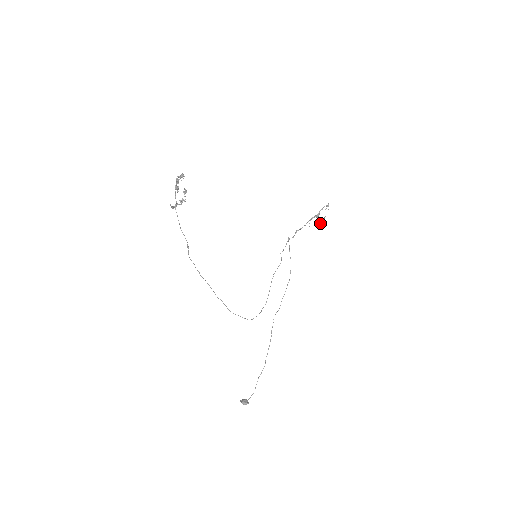
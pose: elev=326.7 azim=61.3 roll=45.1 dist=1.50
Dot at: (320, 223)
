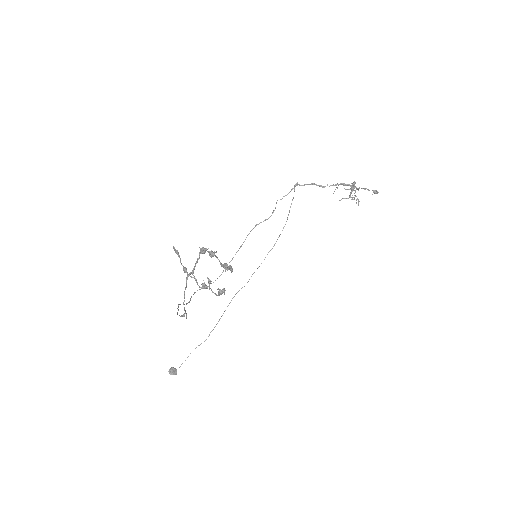
Dot at: (348, 189)
